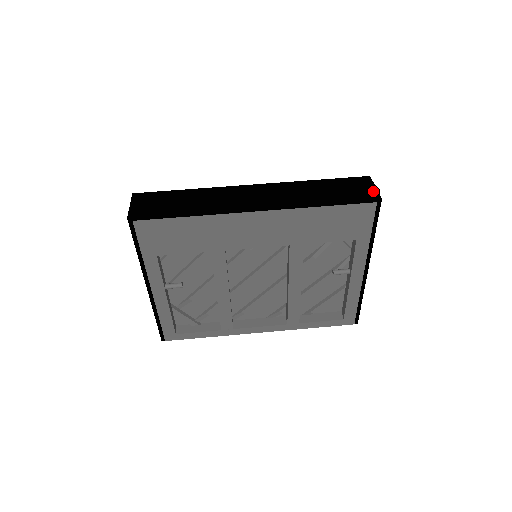
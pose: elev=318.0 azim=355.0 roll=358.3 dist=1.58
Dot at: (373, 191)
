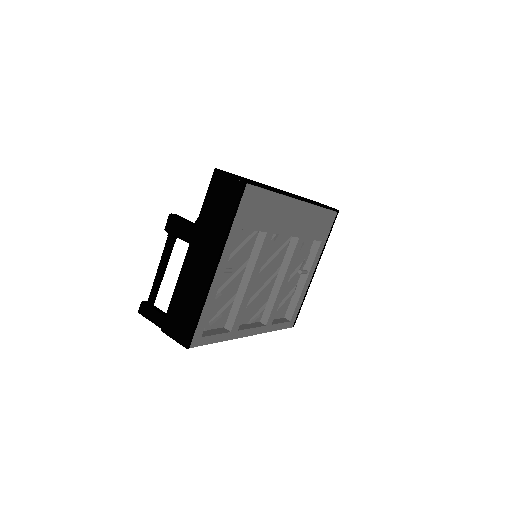
Dot at: occluded
